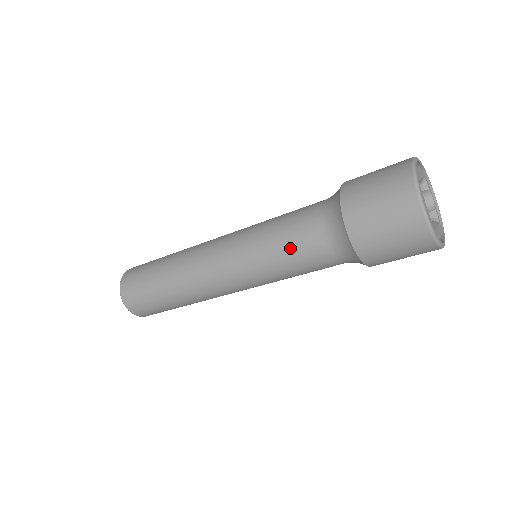
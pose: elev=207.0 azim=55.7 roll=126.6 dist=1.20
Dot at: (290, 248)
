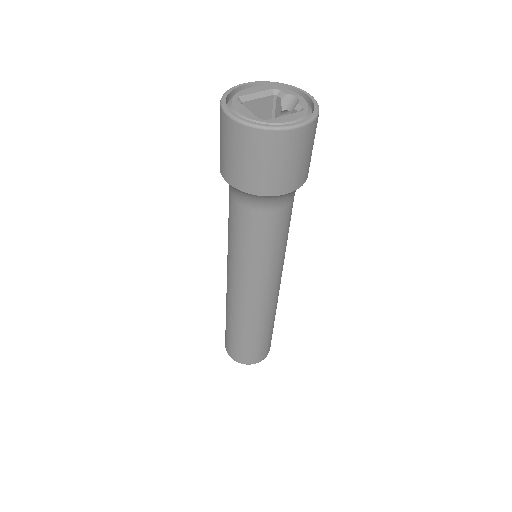
Dot at: (232, 227)
